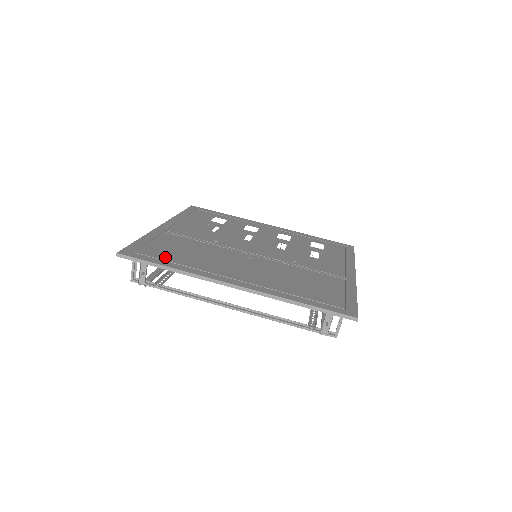
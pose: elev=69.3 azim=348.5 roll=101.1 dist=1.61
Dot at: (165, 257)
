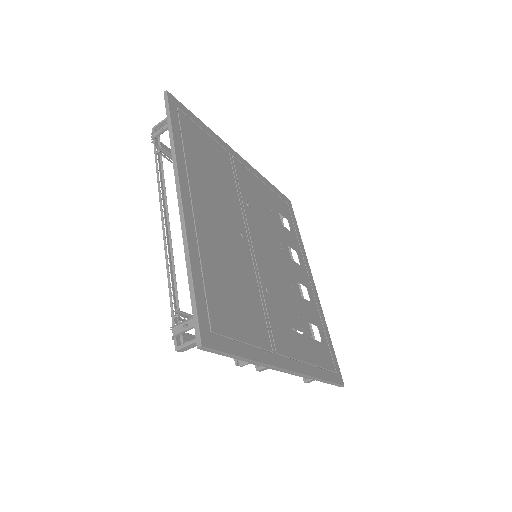
Dot at: (187, 136)
